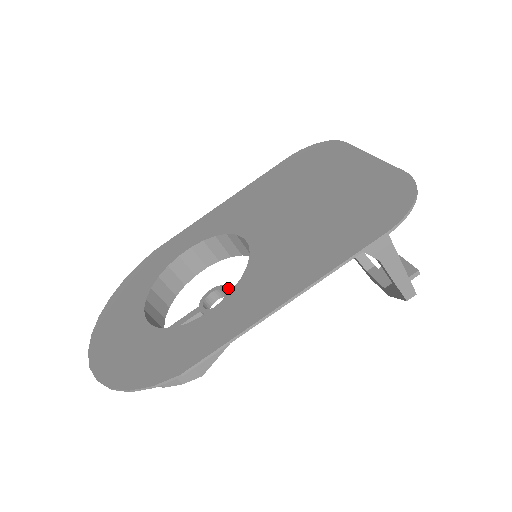
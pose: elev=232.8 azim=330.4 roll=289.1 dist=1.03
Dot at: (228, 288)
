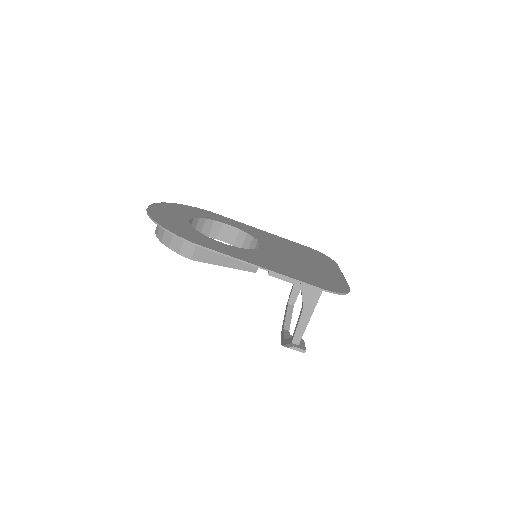
Dot at: occluded
